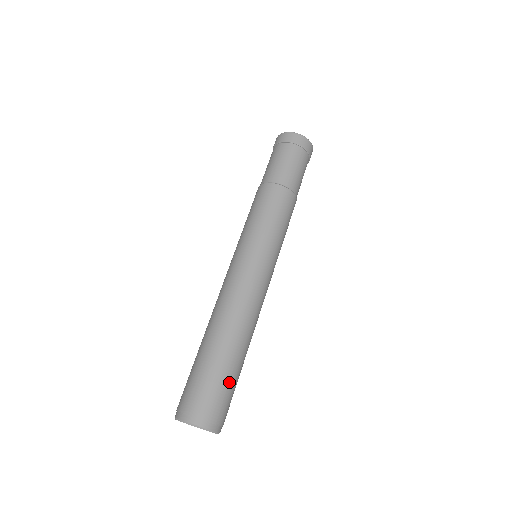
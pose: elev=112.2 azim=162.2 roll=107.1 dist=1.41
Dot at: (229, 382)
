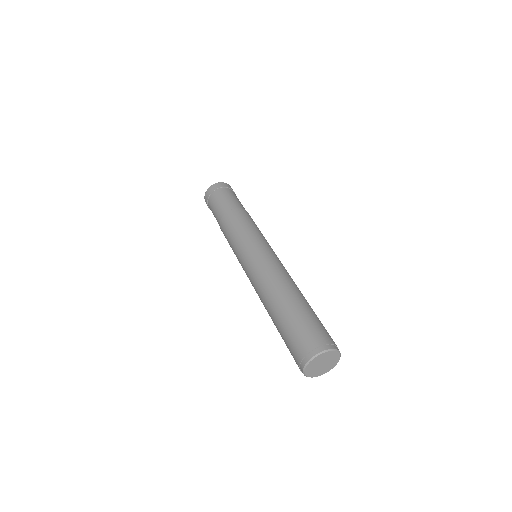
Dot at: occluded
